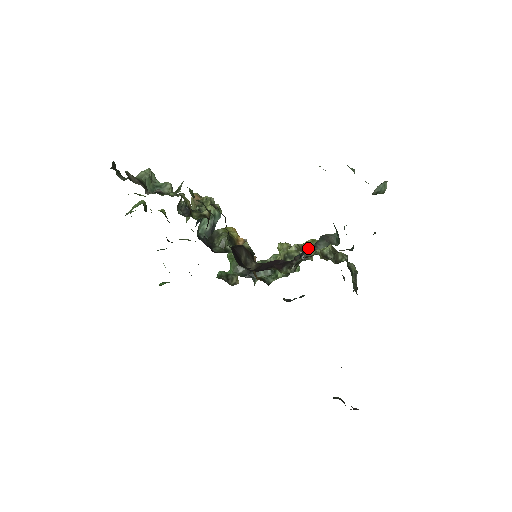
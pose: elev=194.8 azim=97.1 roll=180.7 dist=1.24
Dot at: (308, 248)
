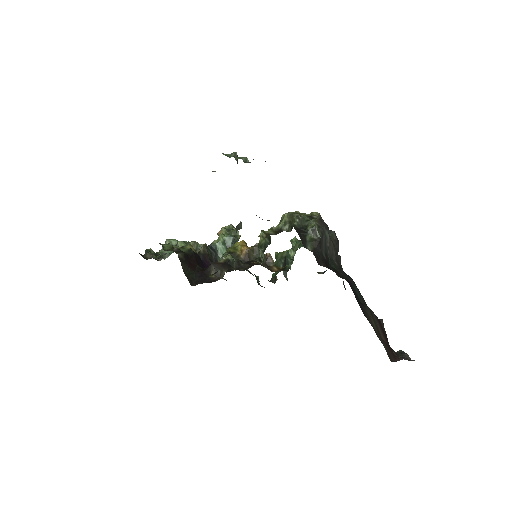
Dot at: occluded
